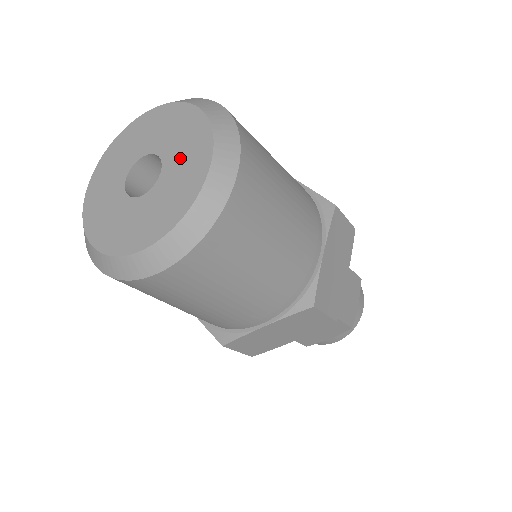
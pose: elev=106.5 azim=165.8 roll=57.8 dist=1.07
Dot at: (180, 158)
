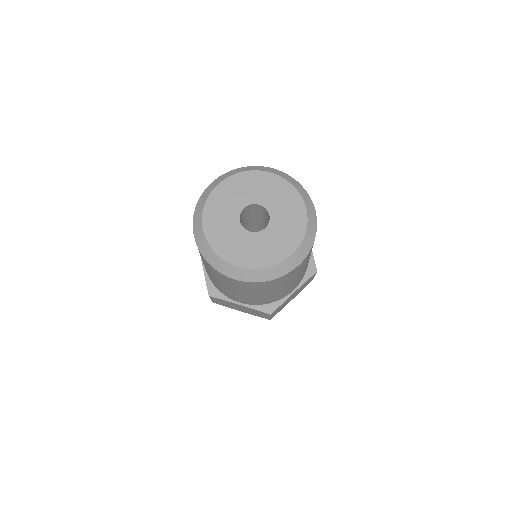
Dot at: (281, 231)
